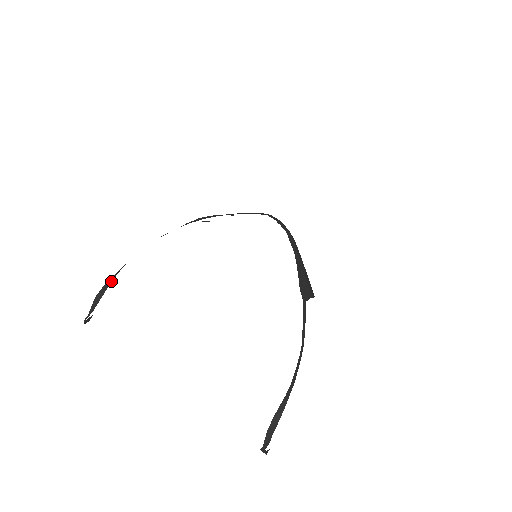
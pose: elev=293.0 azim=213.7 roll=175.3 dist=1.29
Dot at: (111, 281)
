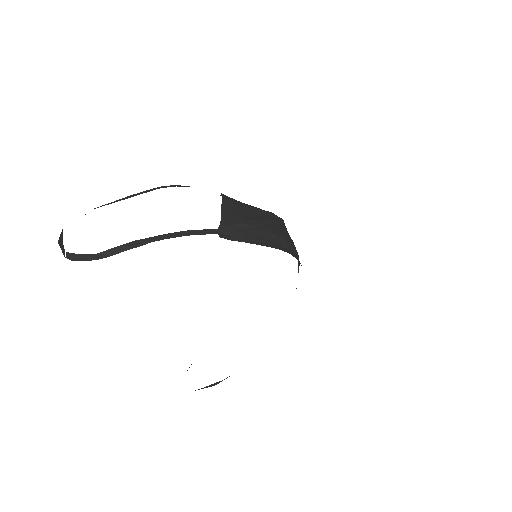
Dot at: (122, 251)
